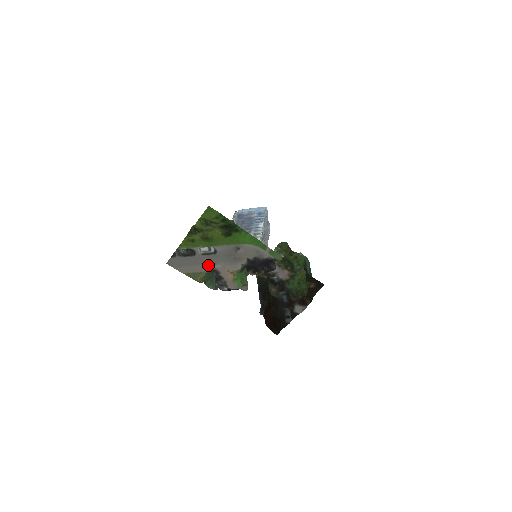
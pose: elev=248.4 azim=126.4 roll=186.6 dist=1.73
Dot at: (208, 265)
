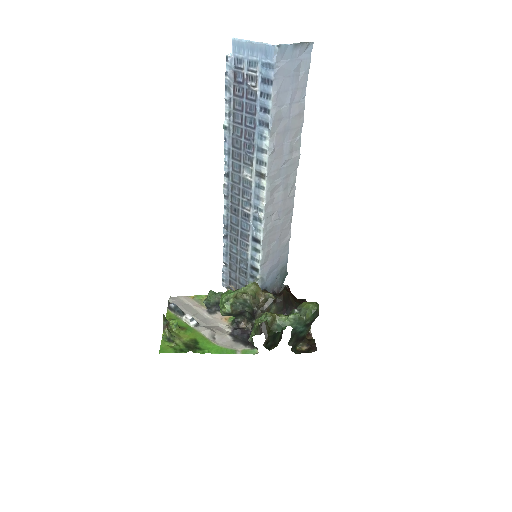
Dot at: (202, 314)
